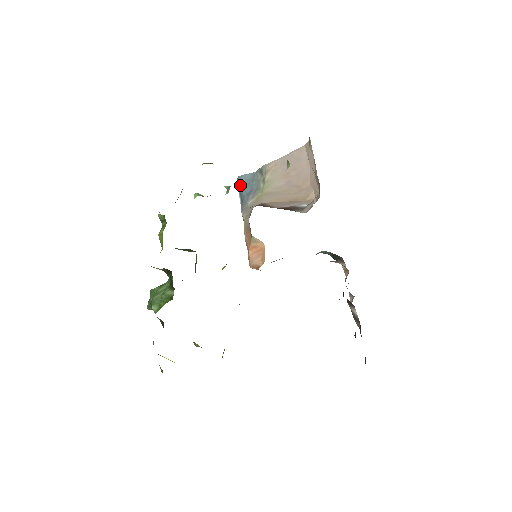
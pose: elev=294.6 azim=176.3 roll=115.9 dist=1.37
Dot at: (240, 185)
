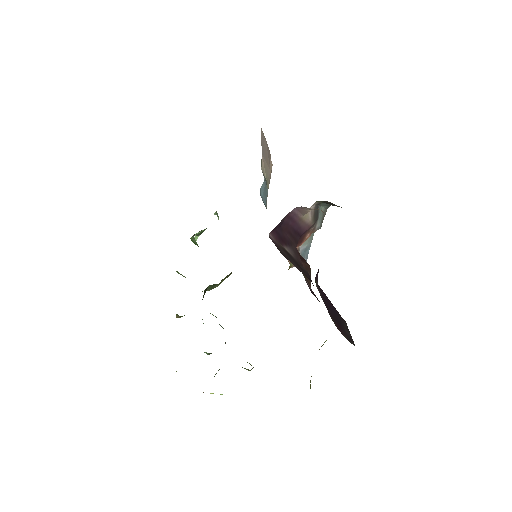
Dot at: (262, 199)
